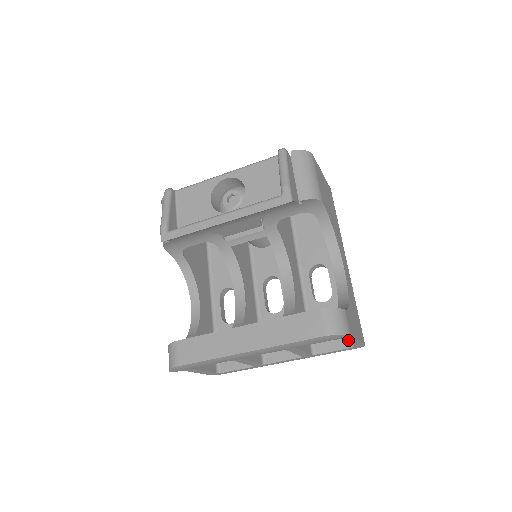
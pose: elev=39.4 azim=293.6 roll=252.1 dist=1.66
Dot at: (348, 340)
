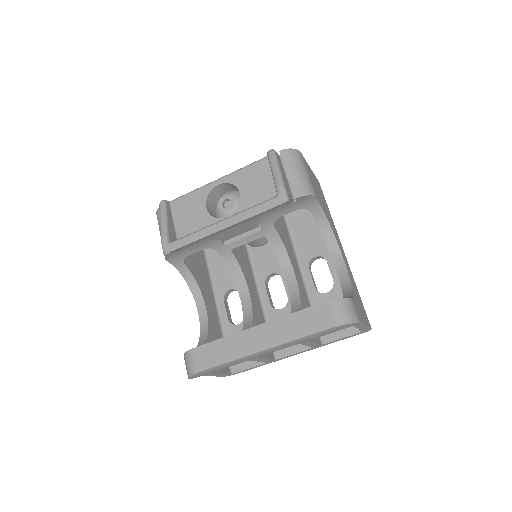
Dot at: (356, 327)
